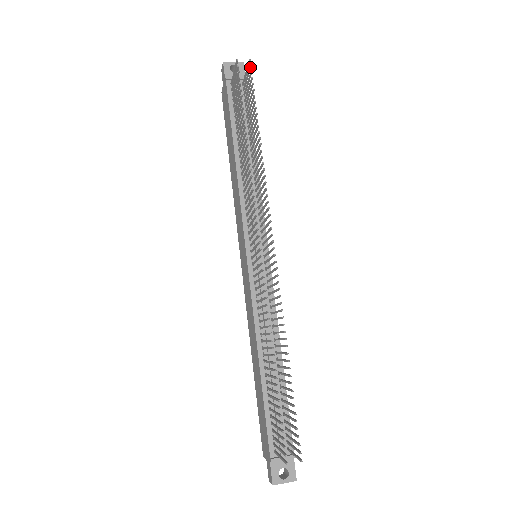
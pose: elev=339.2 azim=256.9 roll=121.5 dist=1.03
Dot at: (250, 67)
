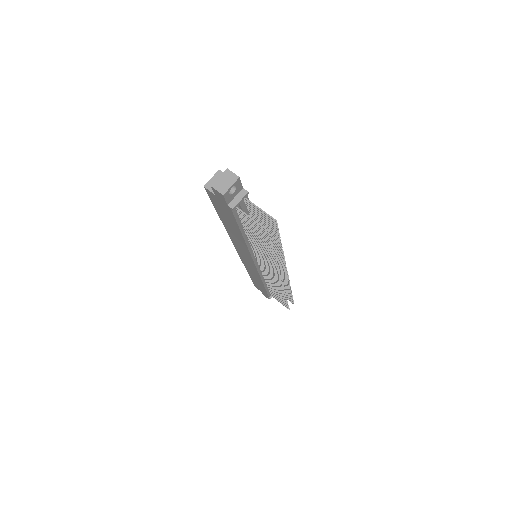
Dot at: (276, 224)
